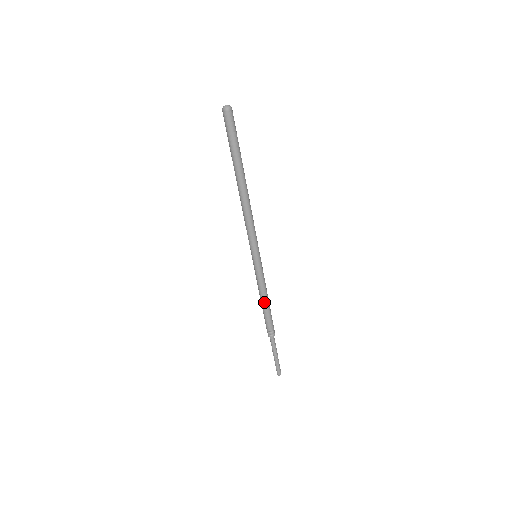
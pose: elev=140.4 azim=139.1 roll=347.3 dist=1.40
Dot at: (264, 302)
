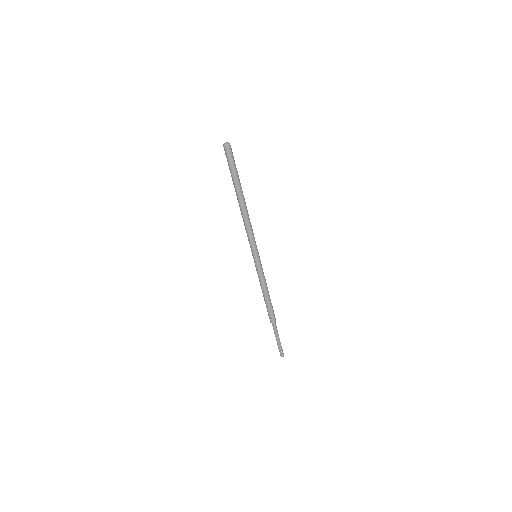
Dot at: (267, 293)
